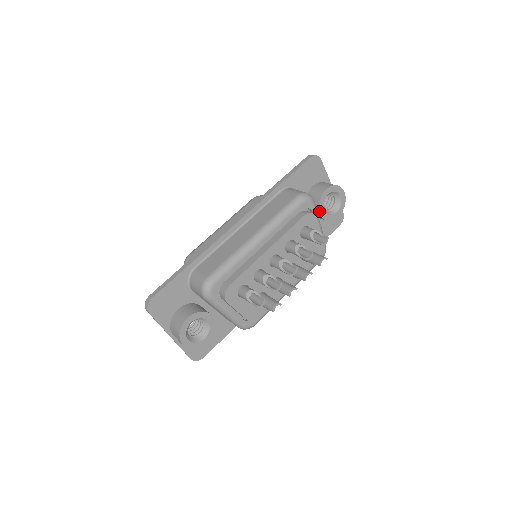
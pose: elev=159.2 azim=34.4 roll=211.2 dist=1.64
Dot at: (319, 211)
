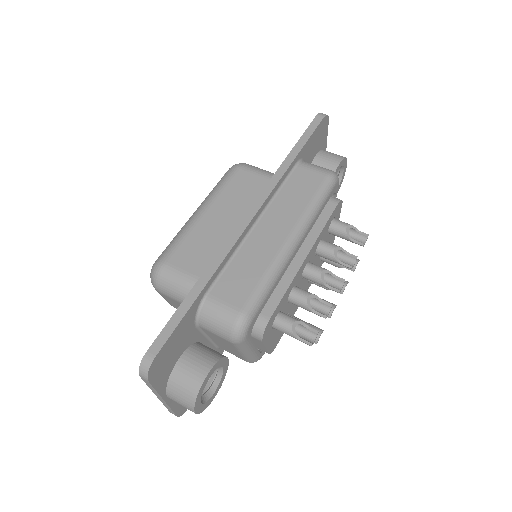
Dot at: occluded
